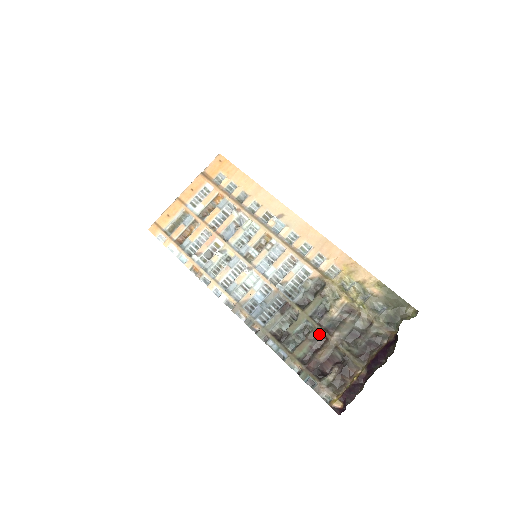
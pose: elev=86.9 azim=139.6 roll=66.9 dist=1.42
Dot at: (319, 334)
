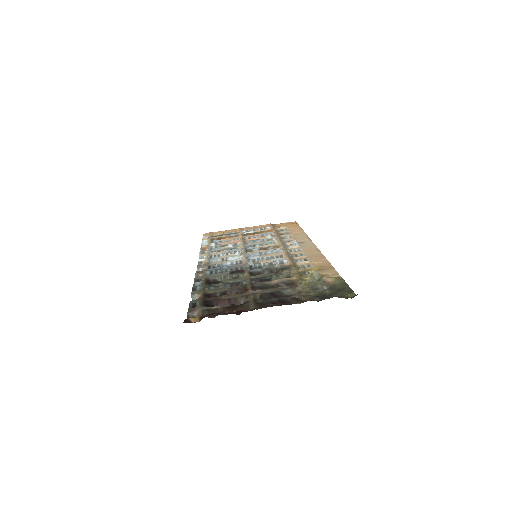
Dot at: (244, 287)
